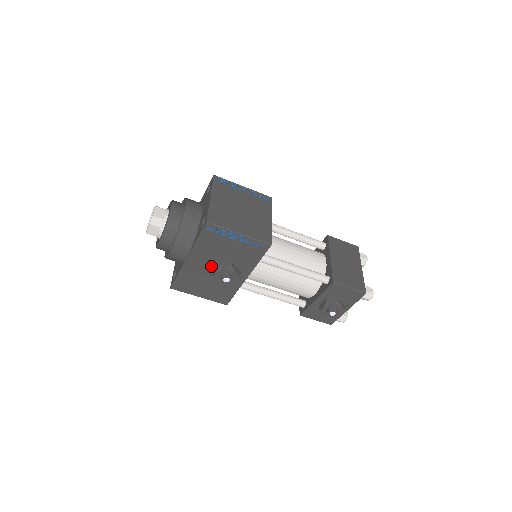
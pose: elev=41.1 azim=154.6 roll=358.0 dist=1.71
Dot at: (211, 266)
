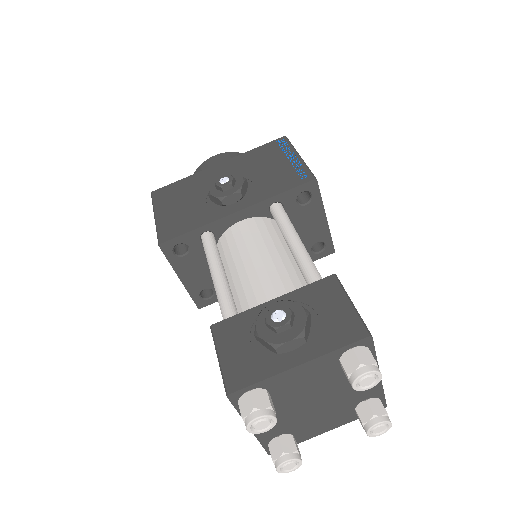
Dot at: occluded
